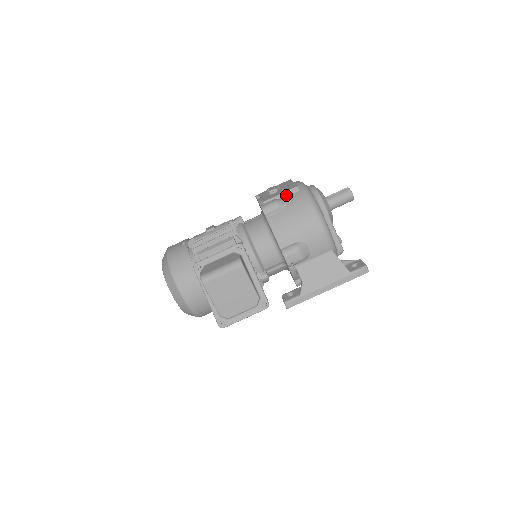
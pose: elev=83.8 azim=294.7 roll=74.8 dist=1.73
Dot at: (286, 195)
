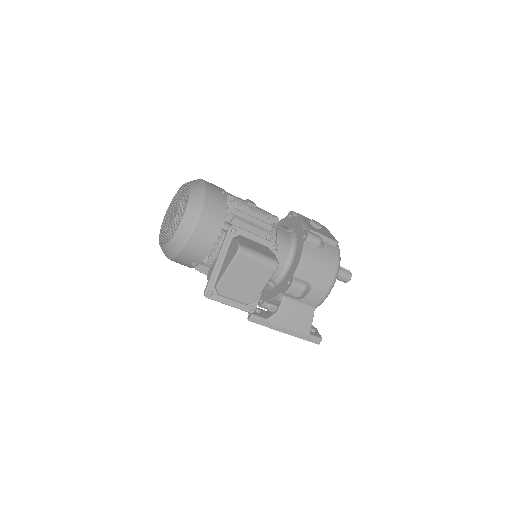
Dot at: (326, 240)
